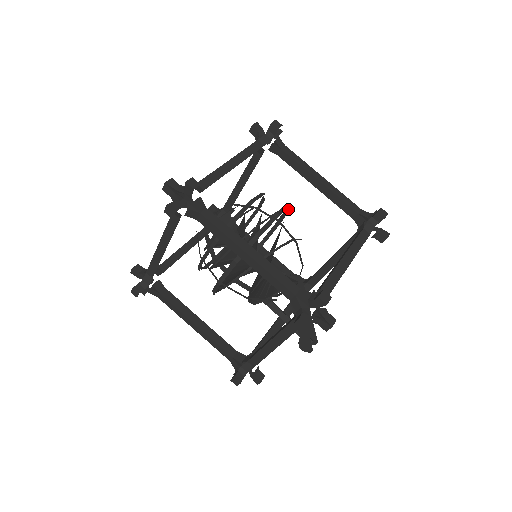
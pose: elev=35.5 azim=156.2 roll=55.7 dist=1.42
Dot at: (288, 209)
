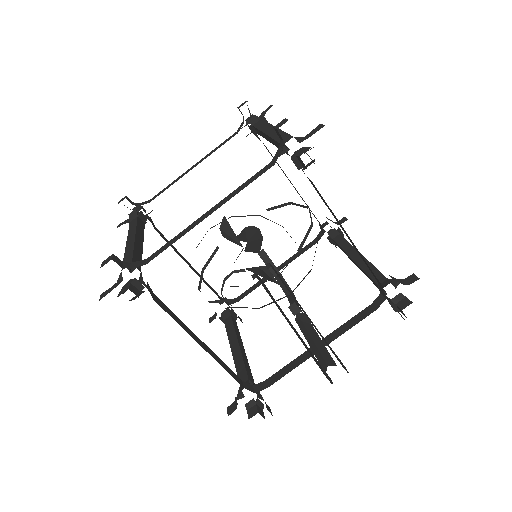
Dot at: occluded
